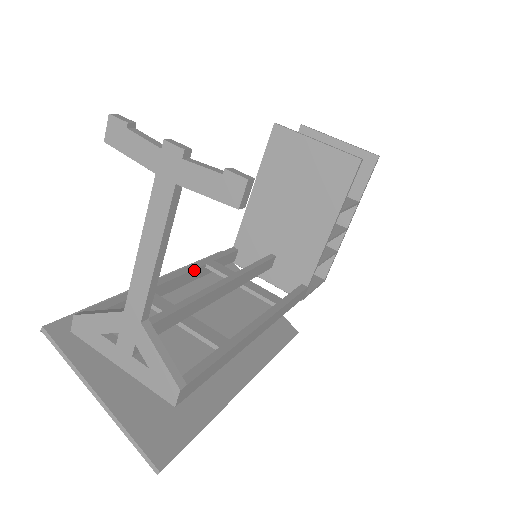
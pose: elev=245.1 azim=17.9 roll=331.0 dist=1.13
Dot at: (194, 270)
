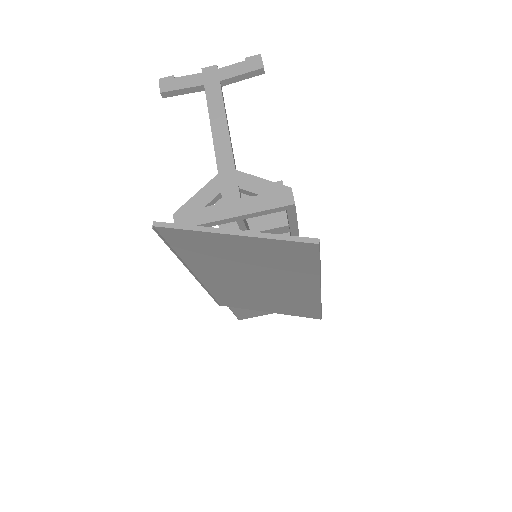
Dot at: occluded
